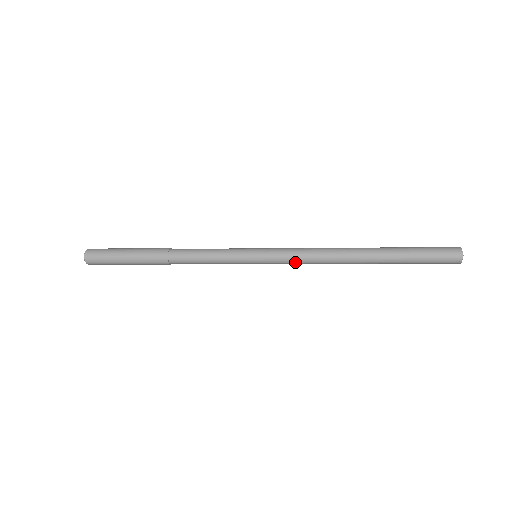
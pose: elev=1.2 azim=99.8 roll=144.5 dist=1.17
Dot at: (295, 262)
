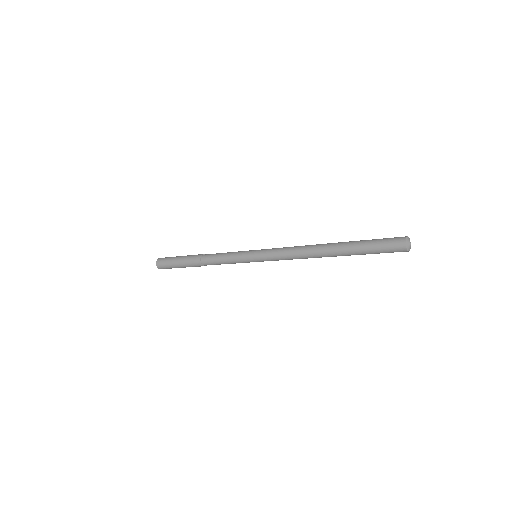
Dot at: (280, 258)
